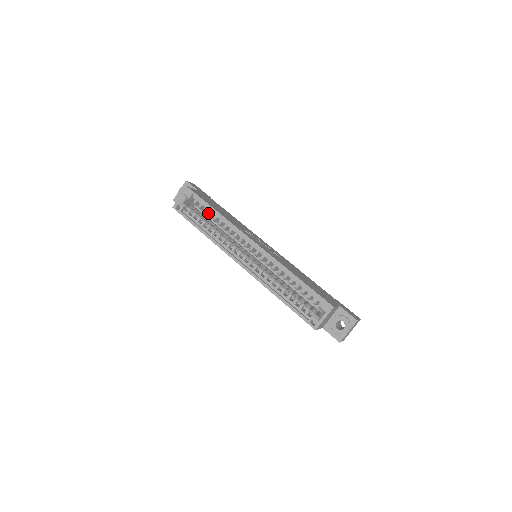
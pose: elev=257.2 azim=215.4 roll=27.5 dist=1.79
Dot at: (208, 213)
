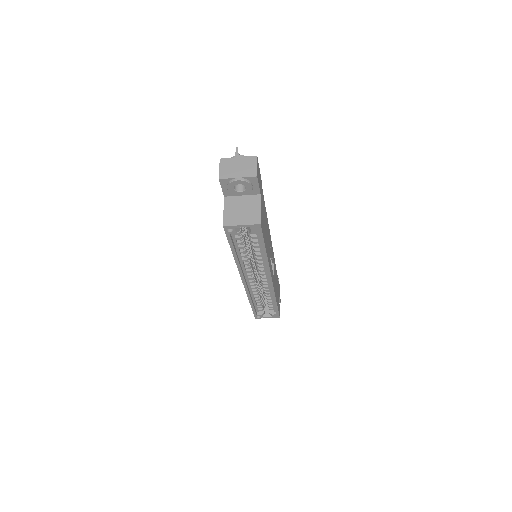
Dot at: (256, 246)
